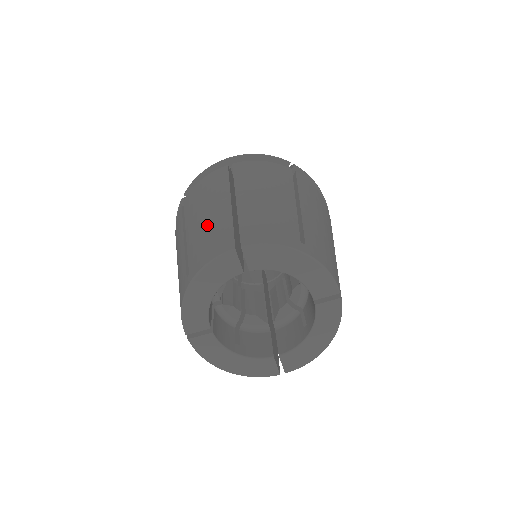
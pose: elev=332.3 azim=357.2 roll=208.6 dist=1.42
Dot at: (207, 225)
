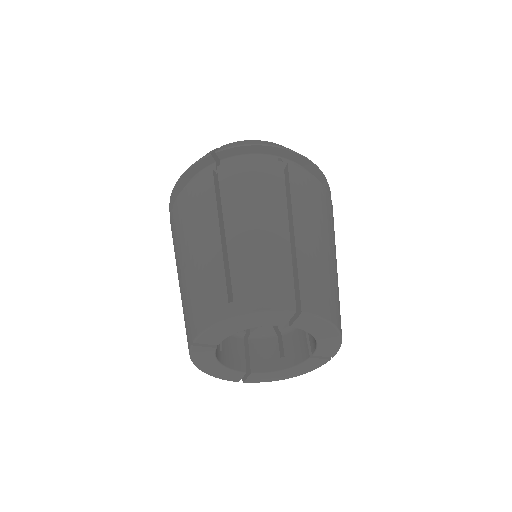
Dot at: (262, 249)
